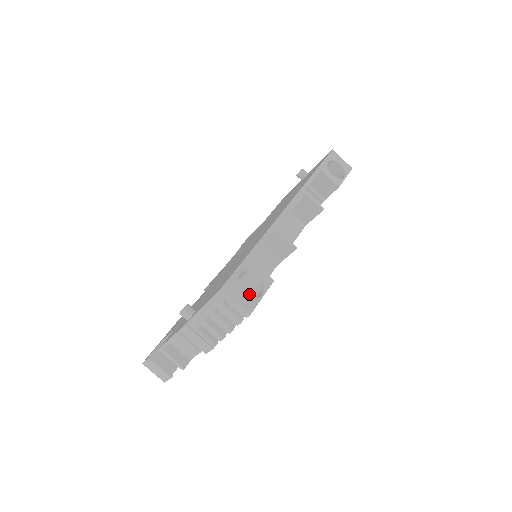
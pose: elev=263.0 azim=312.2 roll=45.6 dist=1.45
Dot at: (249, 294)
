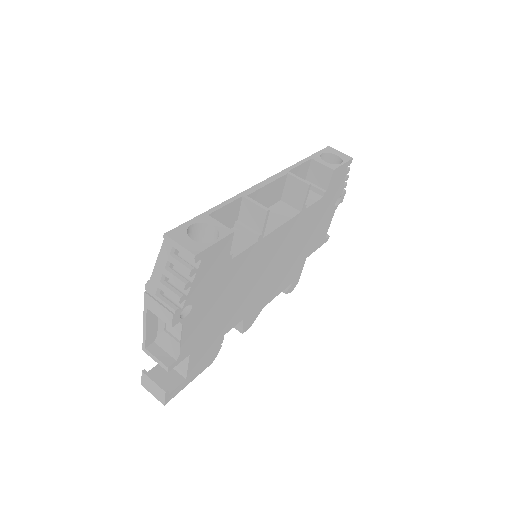
Dot at: occluded
